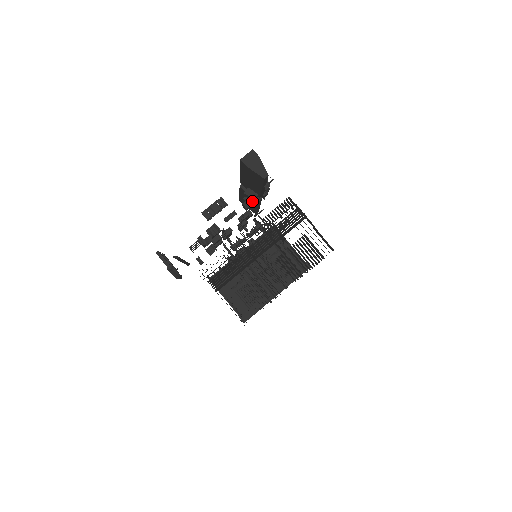
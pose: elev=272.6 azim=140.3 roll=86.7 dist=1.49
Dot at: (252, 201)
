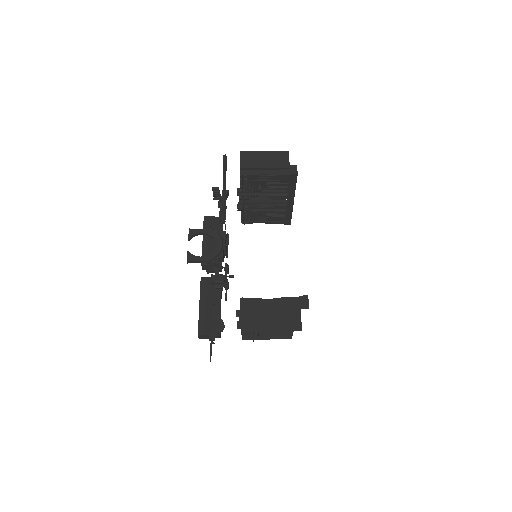
Dot at: occluded
